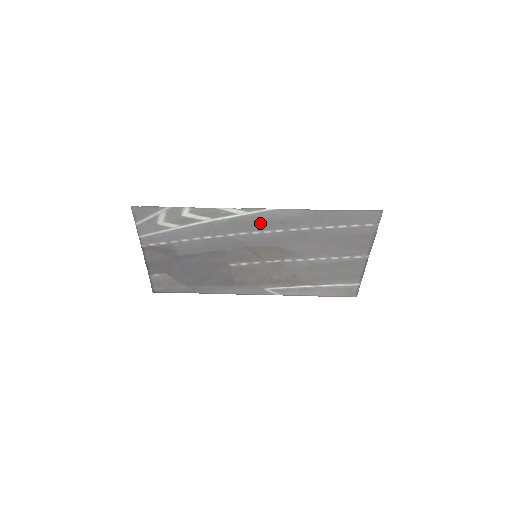
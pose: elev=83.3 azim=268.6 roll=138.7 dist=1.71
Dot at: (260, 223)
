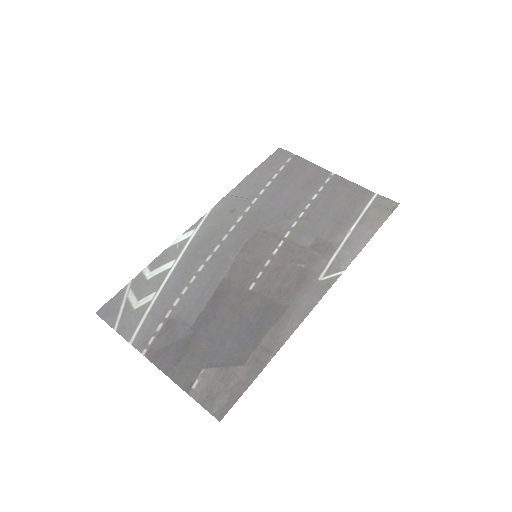
Dot at: (217, 228)
